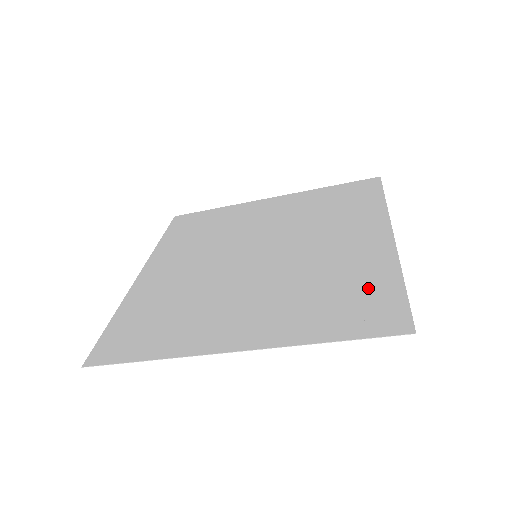
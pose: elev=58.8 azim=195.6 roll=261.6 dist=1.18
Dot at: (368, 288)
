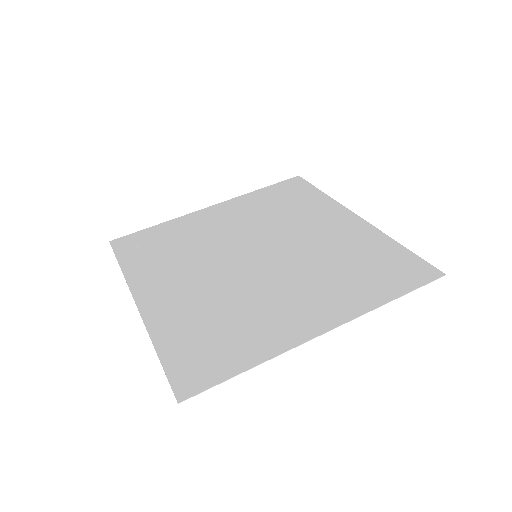
Dot at: (230, 348)
